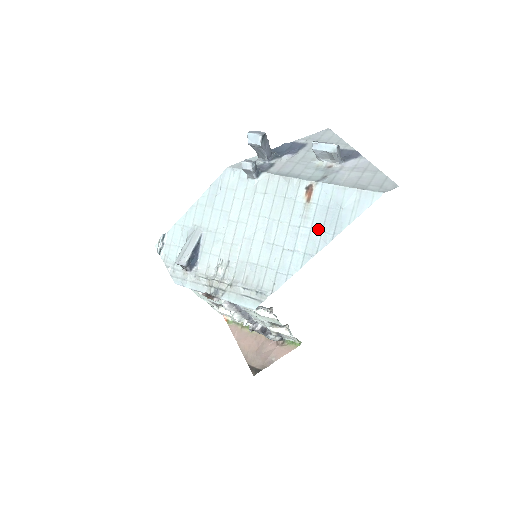
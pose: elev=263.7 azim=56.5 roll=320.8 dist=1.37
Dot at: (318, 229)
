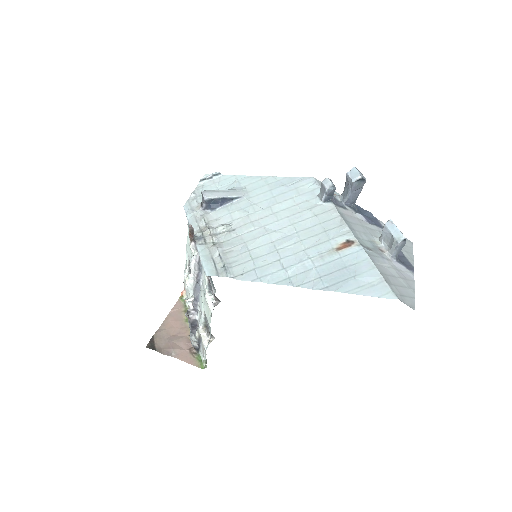
Dot at: (320, 273)
